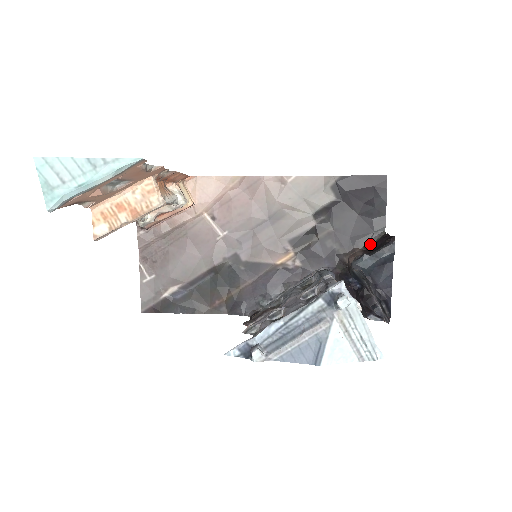
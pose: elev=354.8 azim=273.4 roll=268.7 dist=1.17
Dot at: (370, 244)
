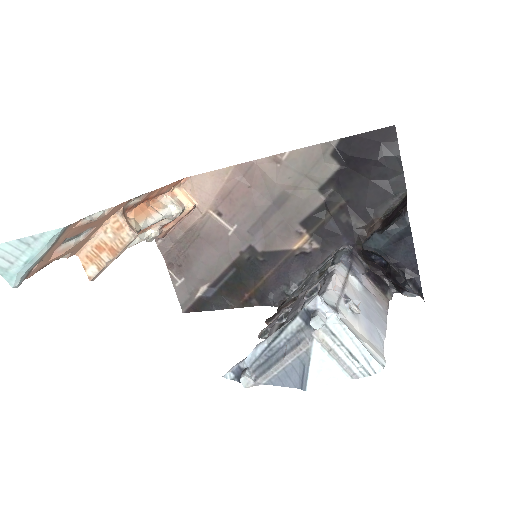
Dot at: (390, 211)
